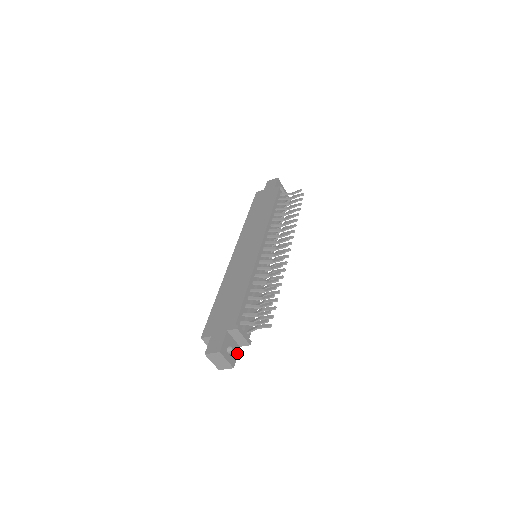
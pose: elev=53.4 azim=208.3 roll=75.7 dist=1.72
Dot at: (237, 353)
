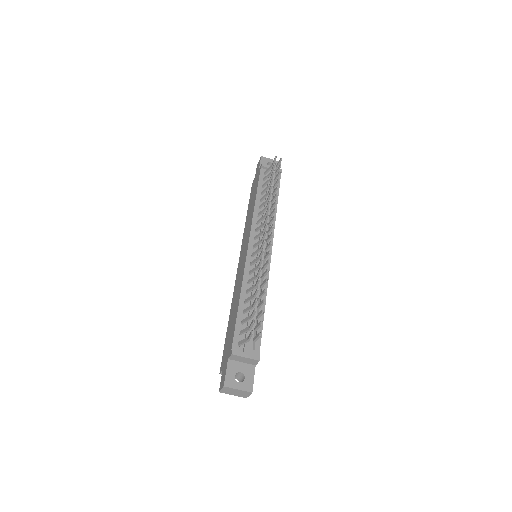
Dot at: (253, 374)
